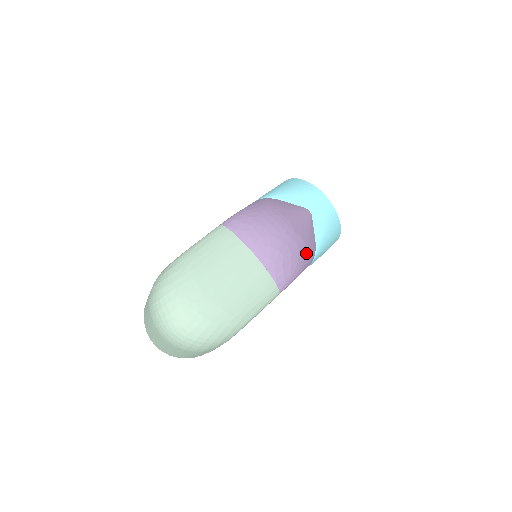
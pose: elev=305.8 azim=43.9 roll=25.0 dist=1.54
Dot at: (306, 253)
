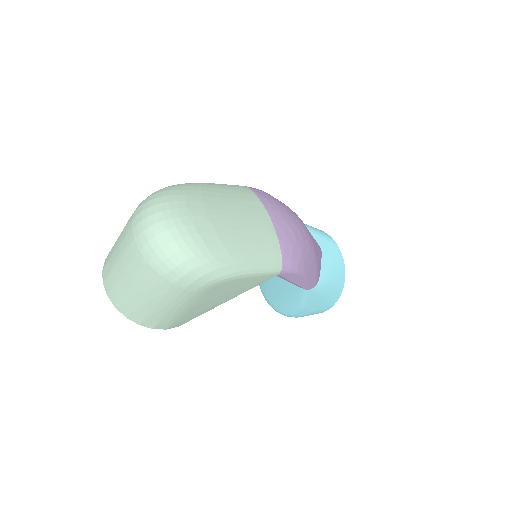
Dot at: (314, 265)
